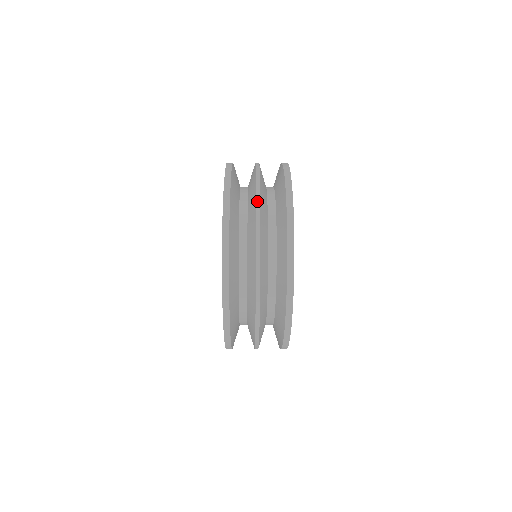
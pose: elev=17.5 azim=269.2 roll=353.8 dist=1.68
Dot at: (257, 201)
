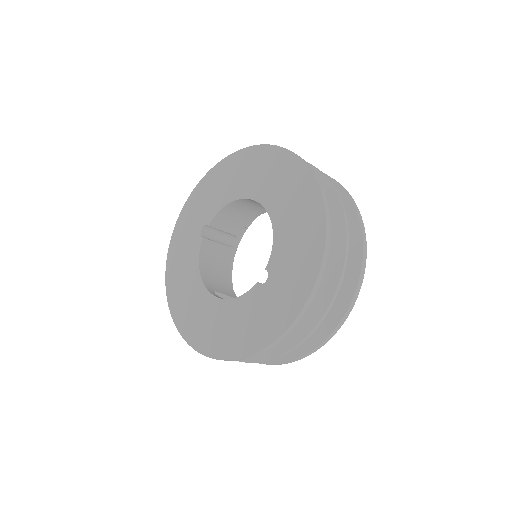
Dot at: (343, 273)
